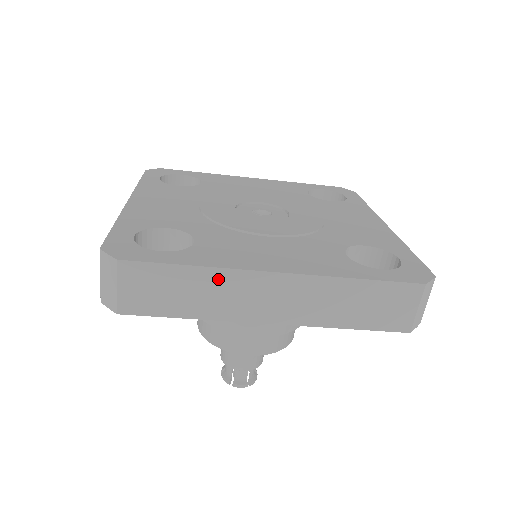
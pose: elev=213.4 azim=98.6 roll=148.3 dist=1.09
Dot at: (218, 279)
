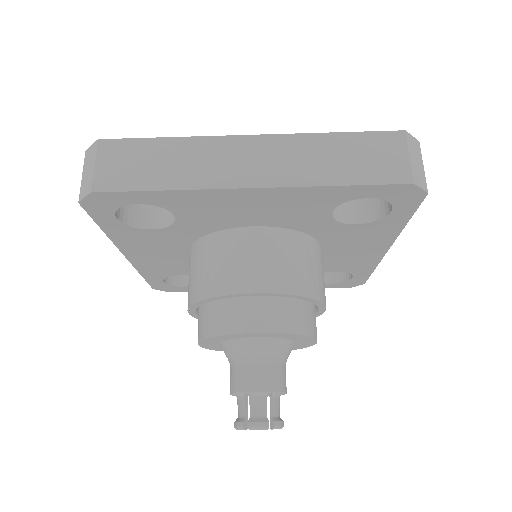
Dot at: (192, 147)
